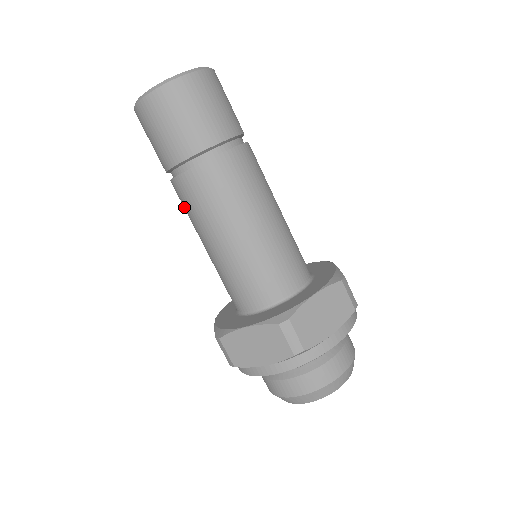
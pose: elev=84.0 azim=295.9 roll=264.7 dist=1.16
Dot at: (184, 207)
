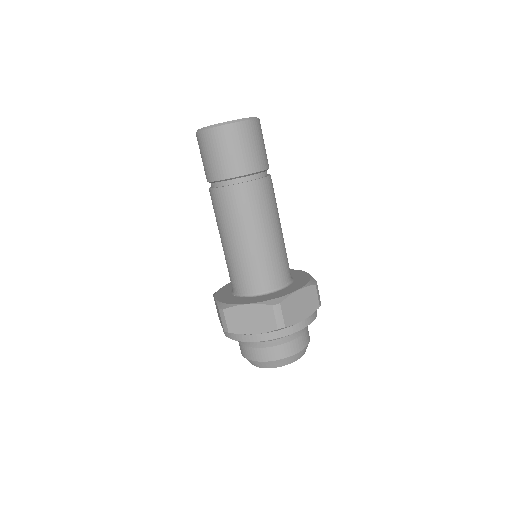
Dot at: (216, 210)
